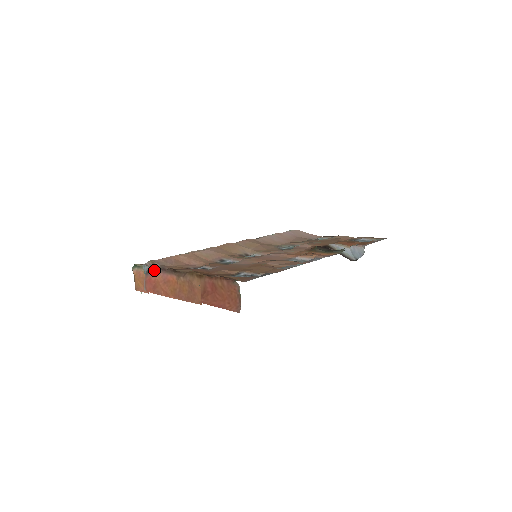
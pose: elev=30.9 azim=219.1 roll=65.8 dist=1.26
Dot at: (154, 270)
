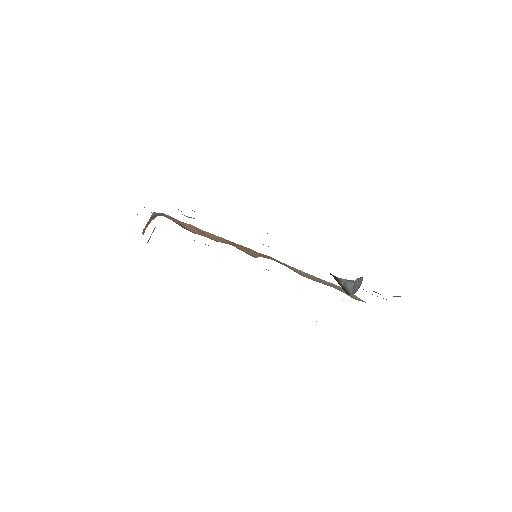
Dot at: (155, 216)
